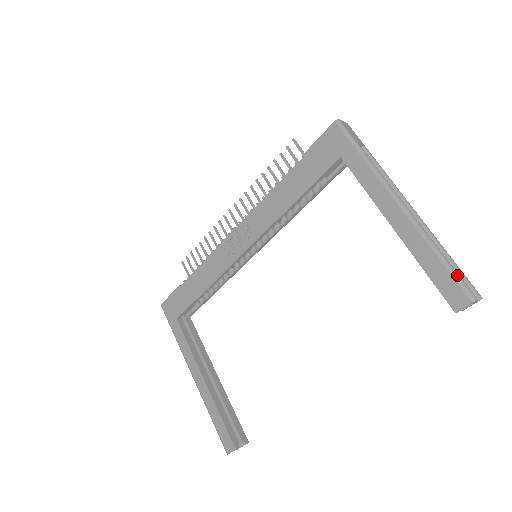
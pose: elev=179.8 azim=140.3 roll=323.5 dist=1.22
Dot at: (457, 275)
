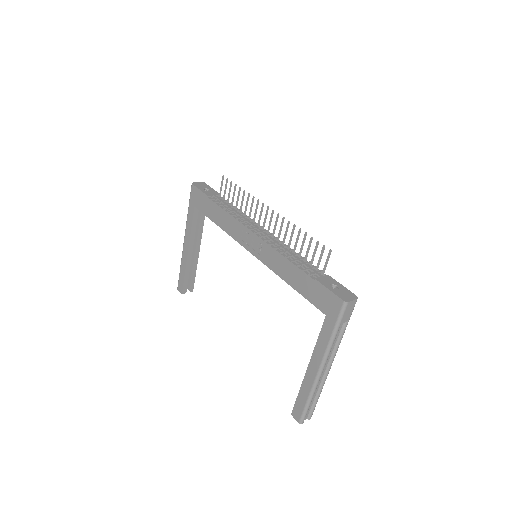
Dot at: (306, 412)
